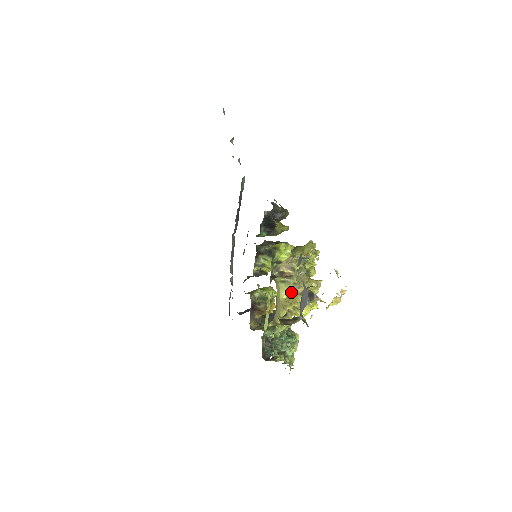
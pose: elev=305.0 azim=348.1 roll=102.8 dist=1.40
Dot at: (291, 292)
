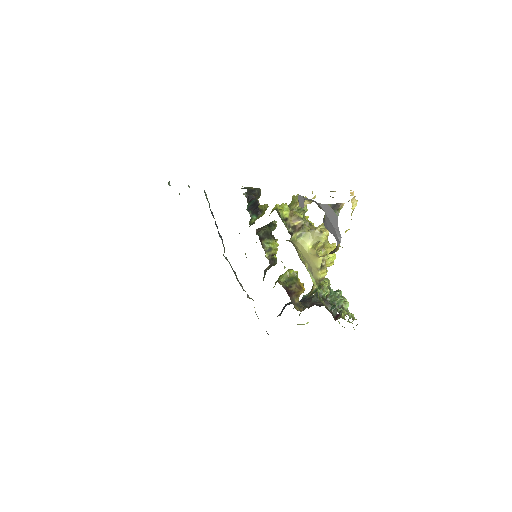
Dot at: (312, 238)
